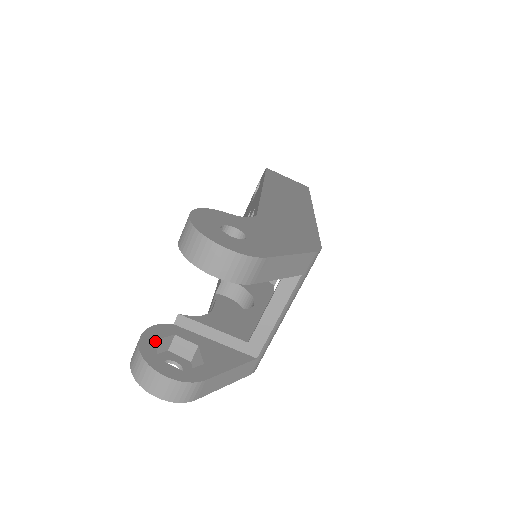
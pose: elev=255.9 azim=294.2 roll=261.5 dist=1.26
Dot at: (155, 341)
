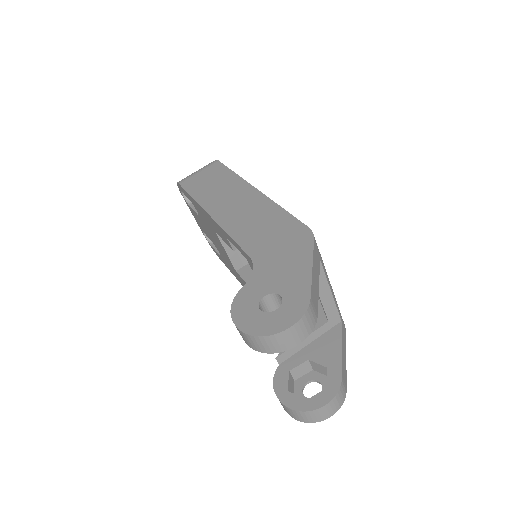
Dot at: (288, 391)
